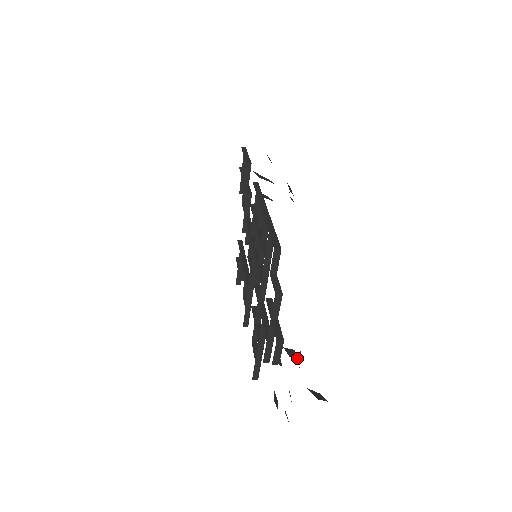
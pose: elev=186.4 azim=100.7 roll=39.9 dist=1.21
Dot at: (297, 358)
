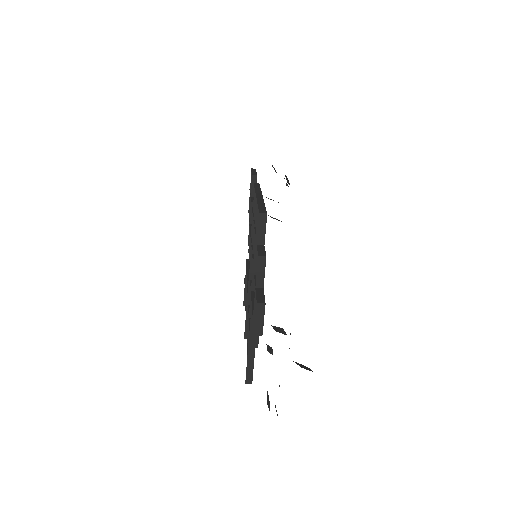
Dot at: (284, 334)
